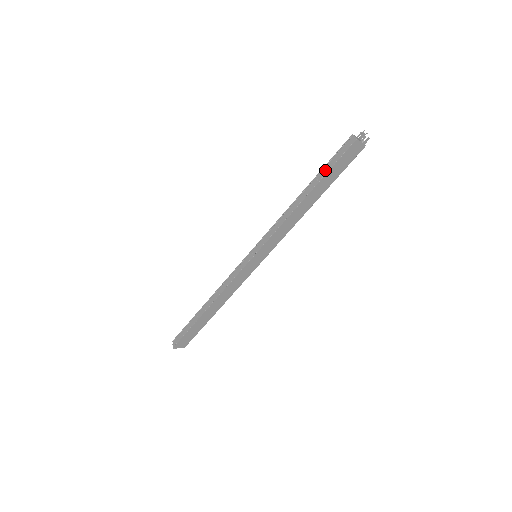
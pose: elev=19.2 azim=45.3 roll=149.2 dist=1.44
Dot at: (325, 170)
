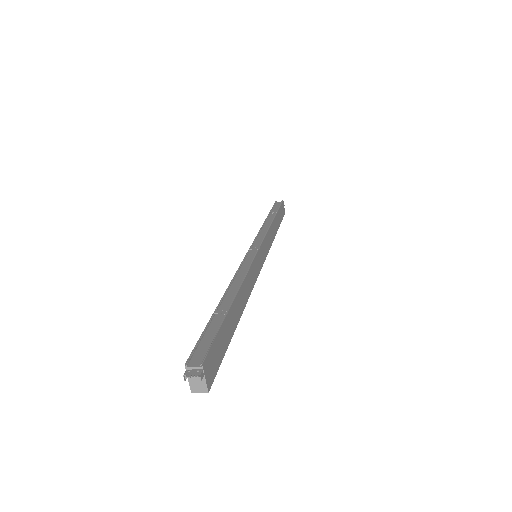
Dot at: (274, 211)
